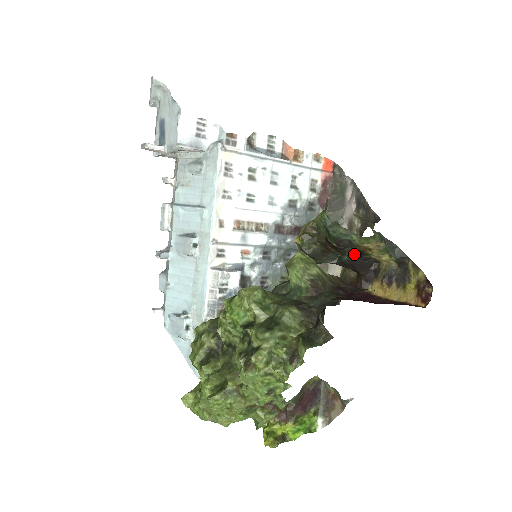
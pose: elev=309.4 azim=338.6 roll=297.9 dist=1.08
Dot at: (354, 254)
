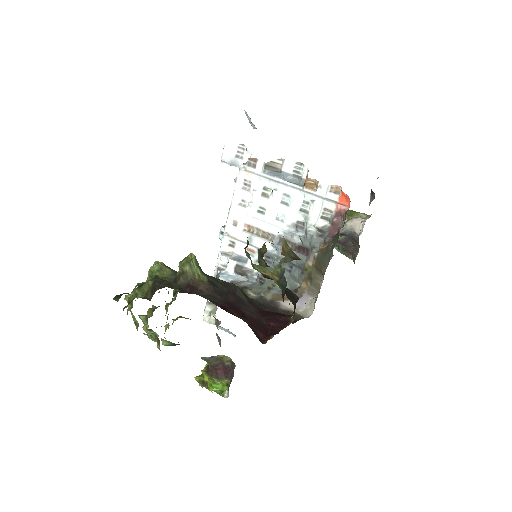
Dot at: occluded
